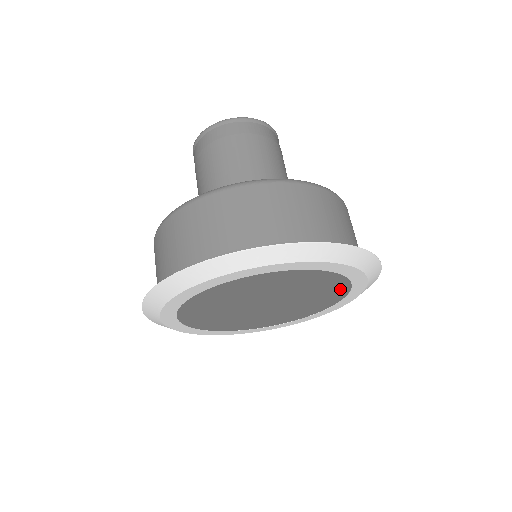
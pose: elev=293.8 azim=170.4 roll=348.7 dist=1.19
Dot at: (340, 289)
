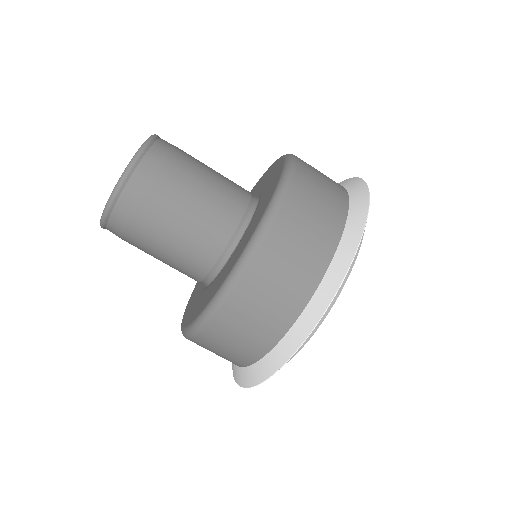
Dot at: occluded
